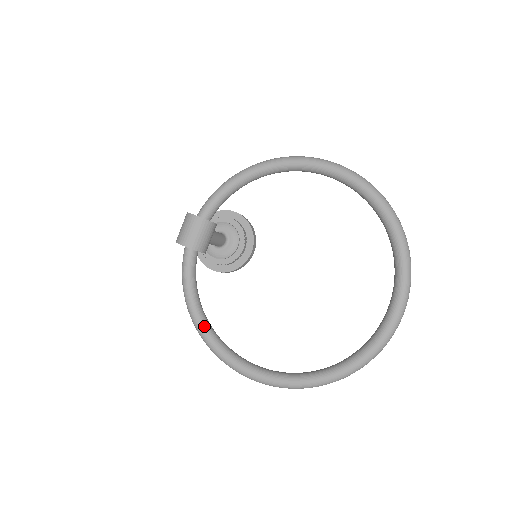
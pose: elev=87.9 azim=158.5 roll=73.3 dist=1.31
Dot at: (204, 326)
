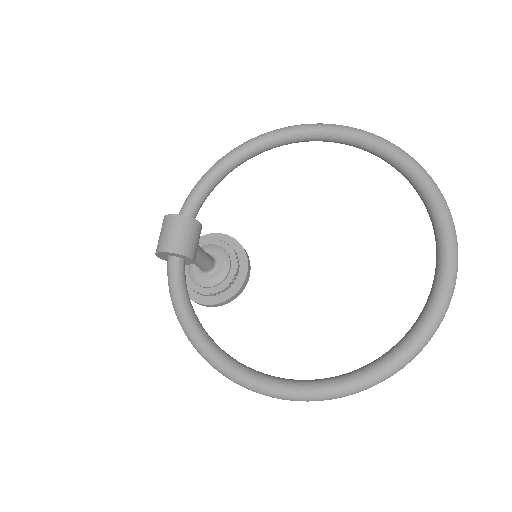
Dot at: (210, 346)
